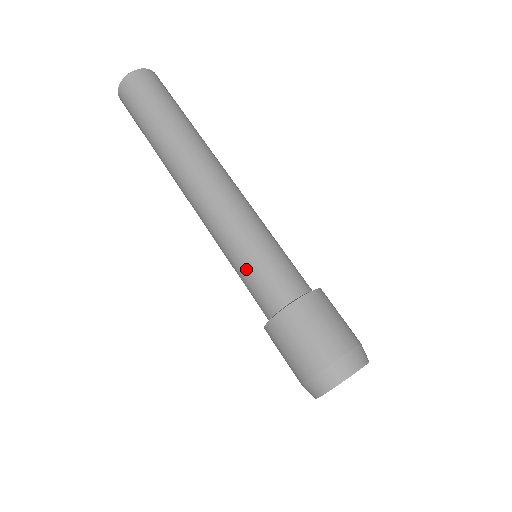
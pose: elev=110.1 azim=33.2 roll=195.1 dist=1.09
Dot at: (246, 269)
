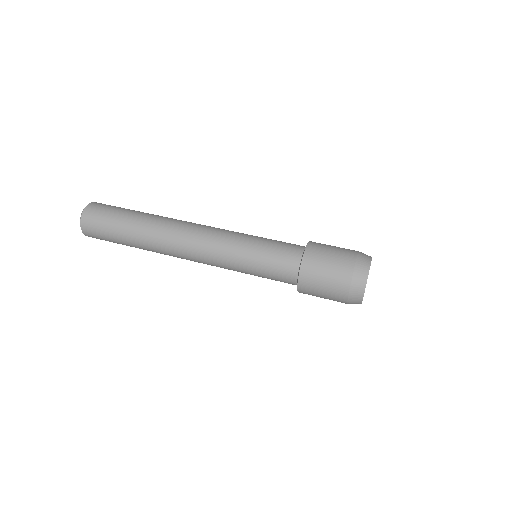
Dot at: (265, 241)
